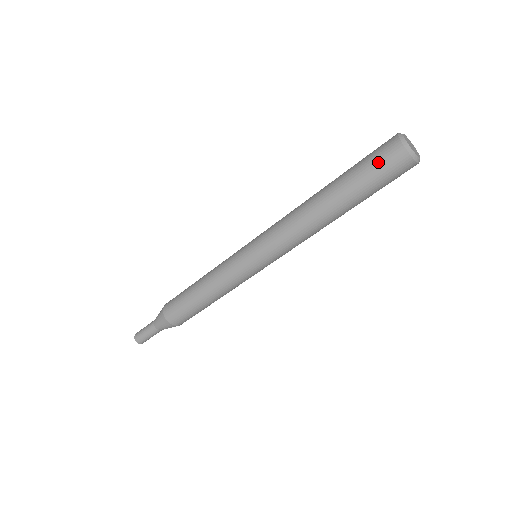
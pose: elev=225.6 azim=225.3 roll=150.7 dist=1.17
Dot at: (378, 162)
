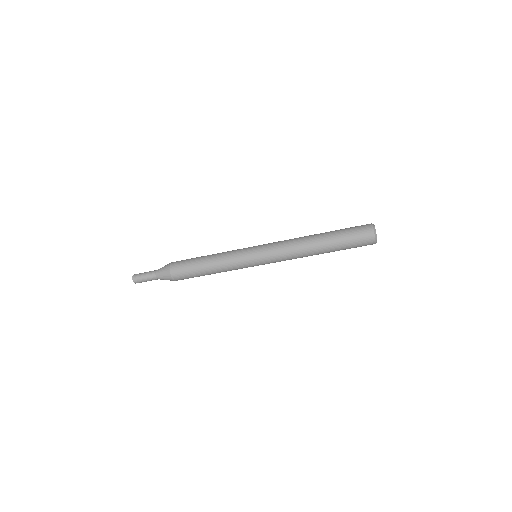
Dot at: (359, 244)
